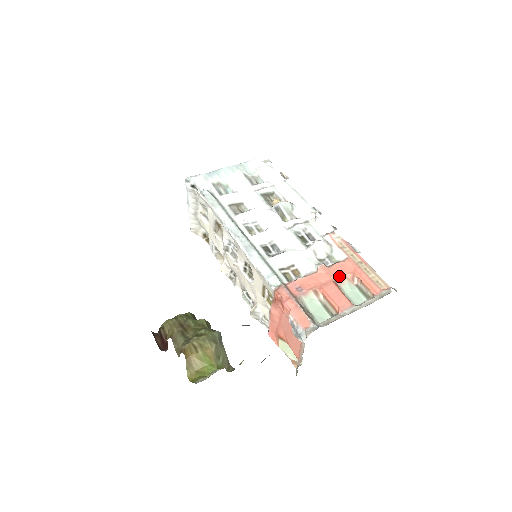
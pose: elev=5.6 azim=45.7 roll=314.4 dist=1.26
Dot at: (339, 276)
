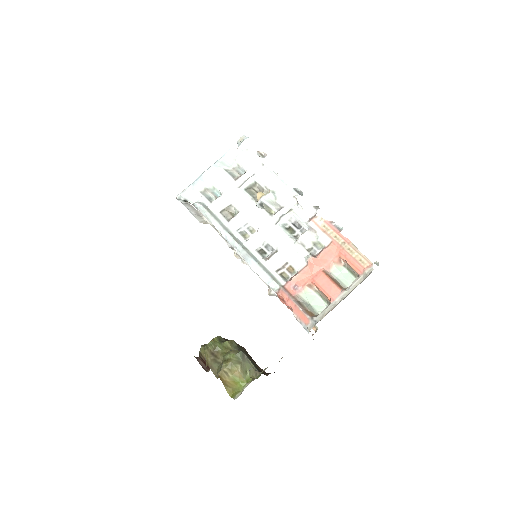
Dot at: (327, 263)
